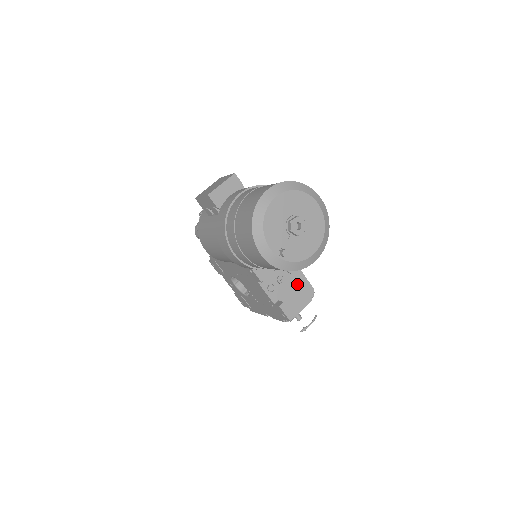
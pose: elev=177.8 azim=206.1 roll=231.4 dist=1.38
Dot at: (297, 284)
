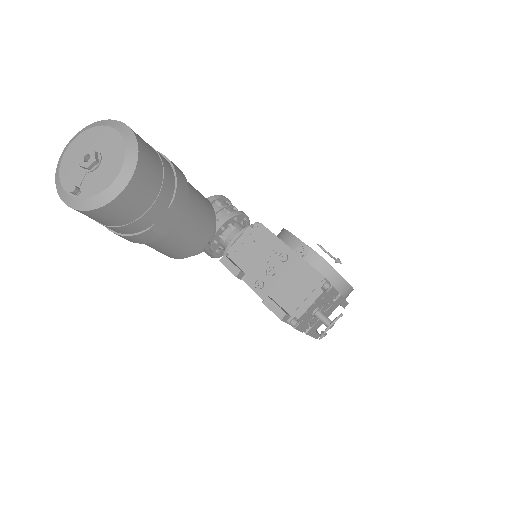
Dot at: (297, 274)
